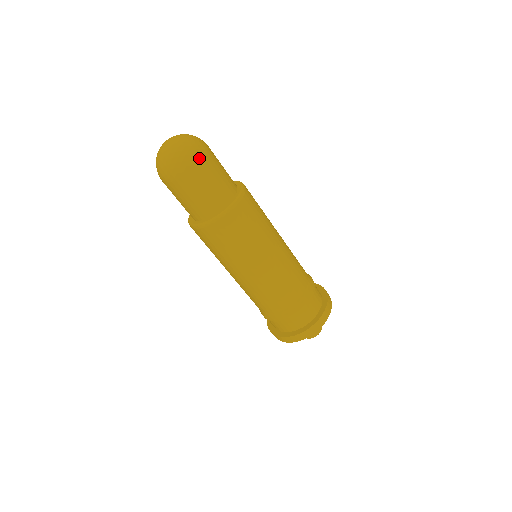
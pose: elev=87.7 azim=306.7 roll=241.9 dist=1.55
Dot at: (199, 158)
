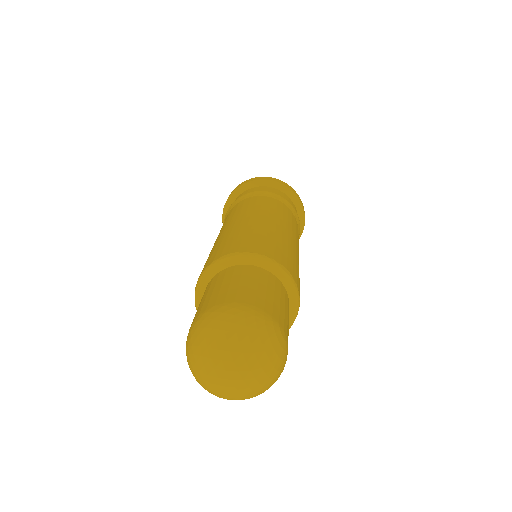
Dot at: occluded
